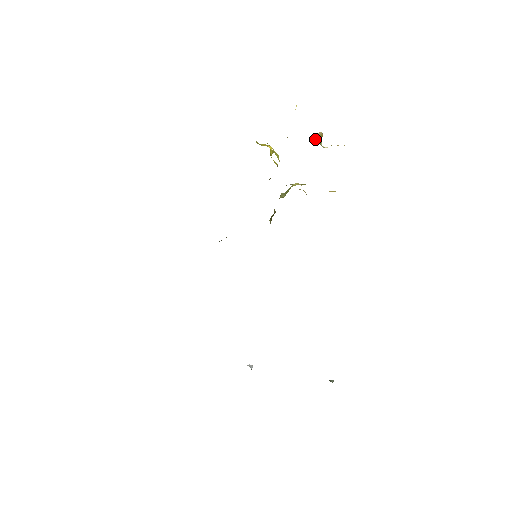
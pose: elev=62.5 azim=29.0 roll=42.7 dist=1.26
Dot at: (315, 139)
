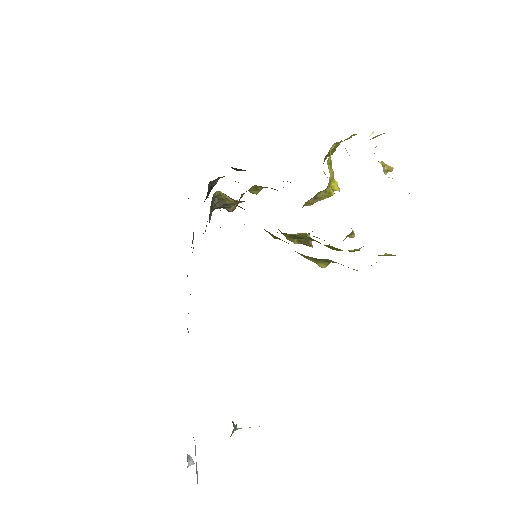
Dot at: occluded
